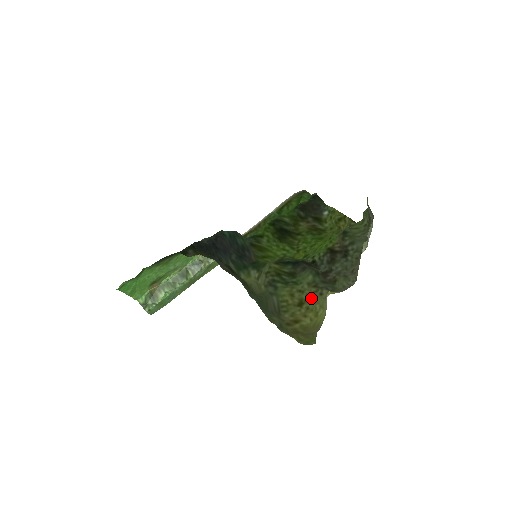
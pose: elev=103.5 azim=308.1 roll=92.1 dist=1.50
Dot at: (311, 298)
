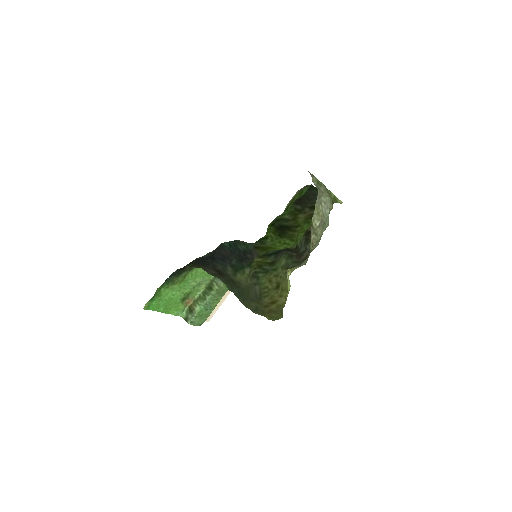
Dot at: (283, 279)
